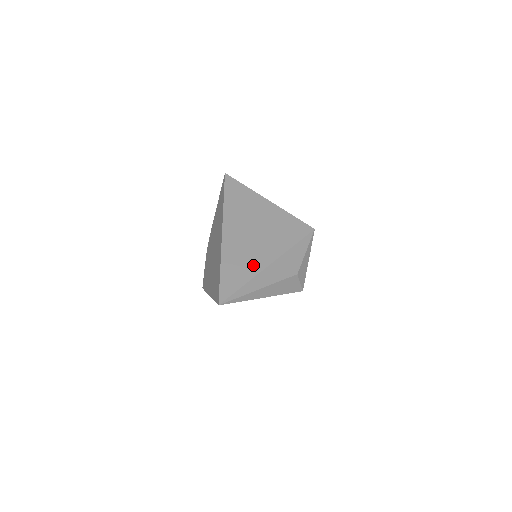
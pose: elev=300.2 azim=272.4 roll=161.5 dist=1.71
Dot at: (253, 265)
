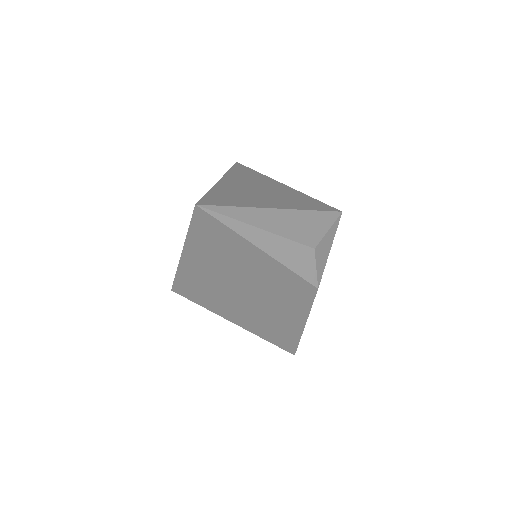
Dot at: (256, 202)
